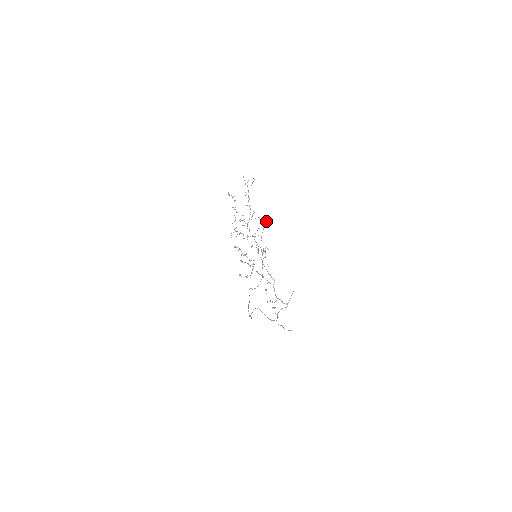
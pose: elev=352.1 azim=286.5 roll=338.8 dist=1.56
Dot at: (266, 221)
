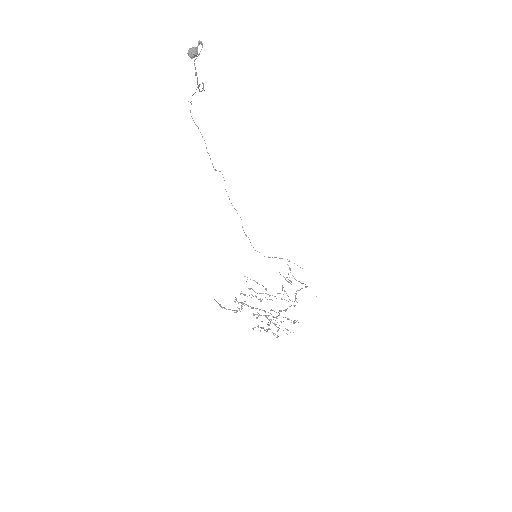
Dot at: (196, 56)
